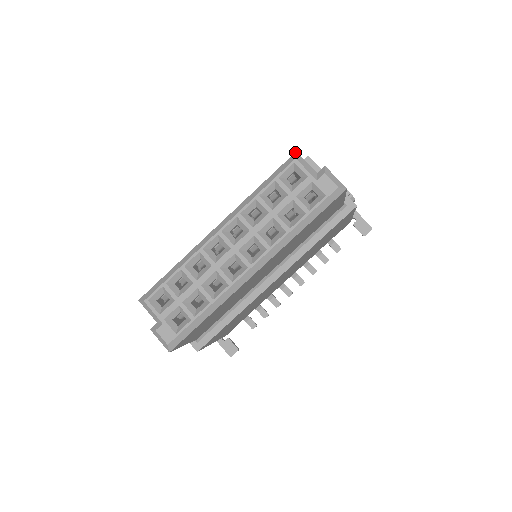
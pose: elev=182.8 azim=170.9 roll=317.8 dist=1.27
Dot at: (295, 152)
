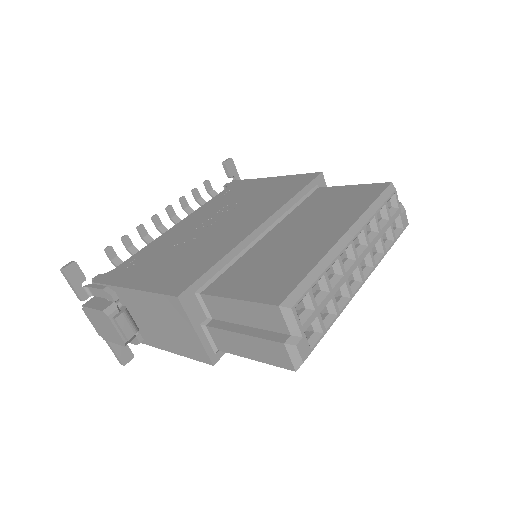
Dot at: occluded
